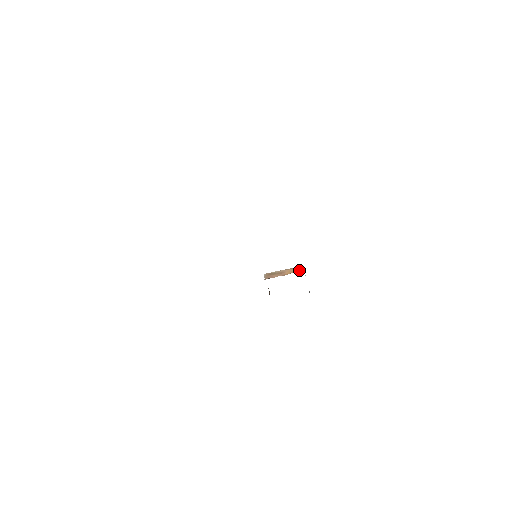
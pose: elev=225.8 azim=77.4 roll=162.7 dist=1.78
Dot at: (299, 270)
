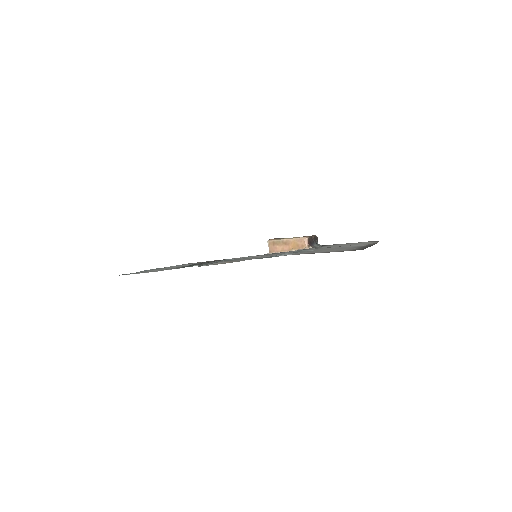
Dot at: (304, 246)
